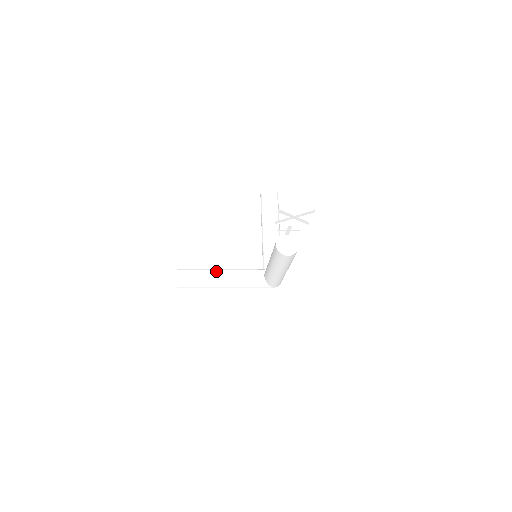
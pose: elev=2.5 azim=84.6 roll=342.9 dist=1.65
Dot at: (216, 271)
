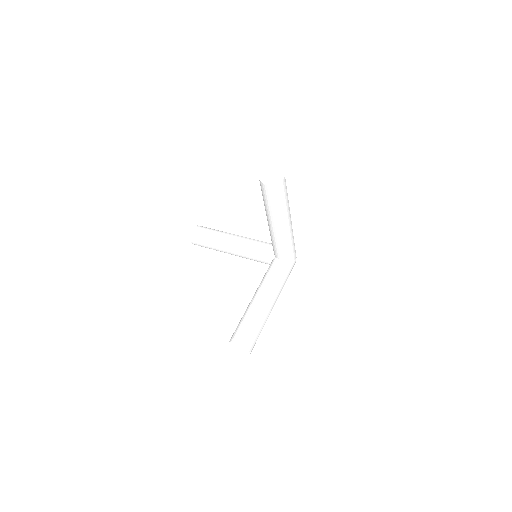
Dot at: (225, 246)
